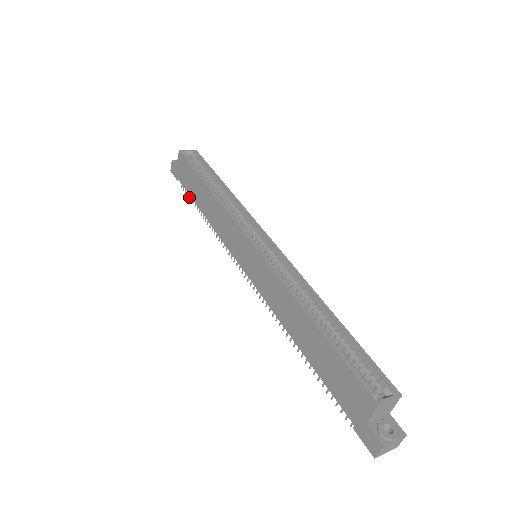
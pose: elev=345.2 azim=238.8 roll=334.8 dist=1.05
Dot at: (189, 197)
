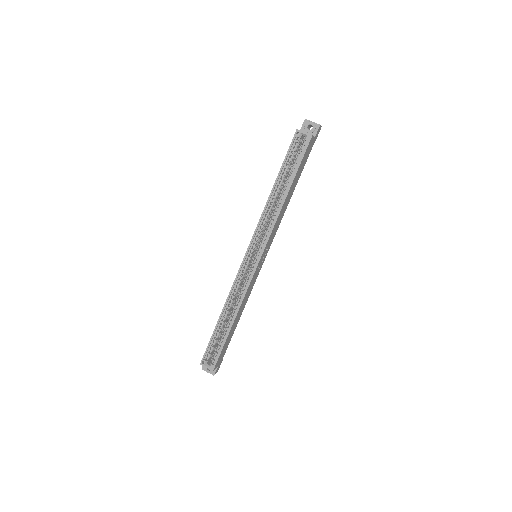
Dot at: occluded
